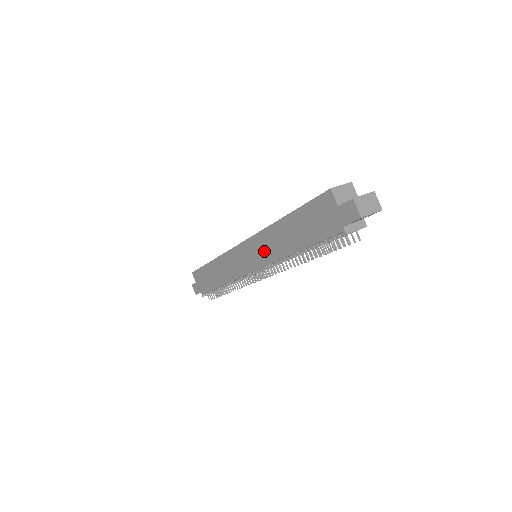
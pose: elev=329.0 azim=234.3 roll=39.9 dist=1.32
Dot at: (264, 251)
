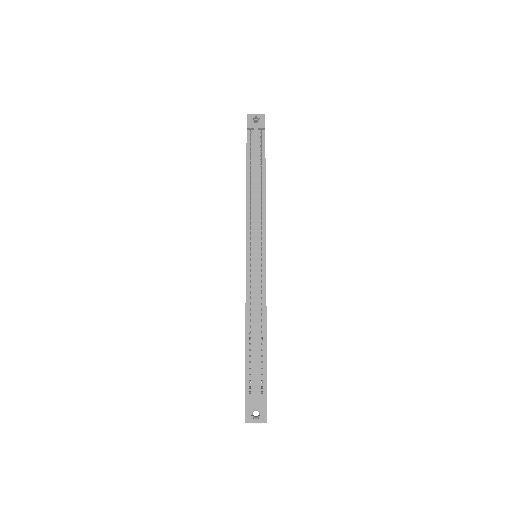
Dot at: occluded
